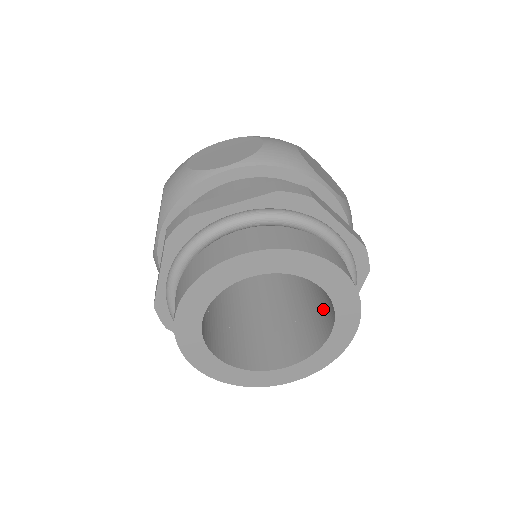
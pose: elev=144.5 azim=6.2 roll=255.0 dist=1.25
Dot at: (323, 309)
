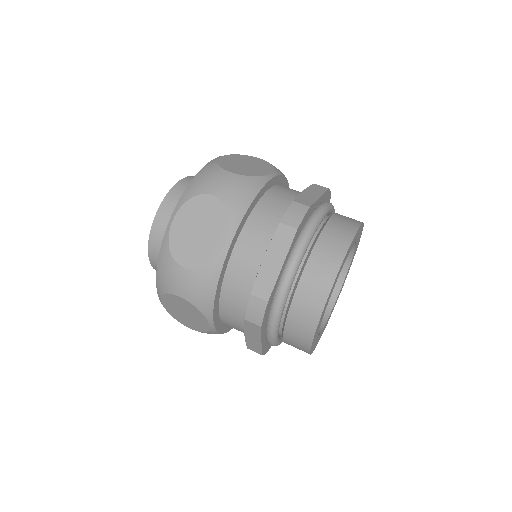
Dot at: occluded
